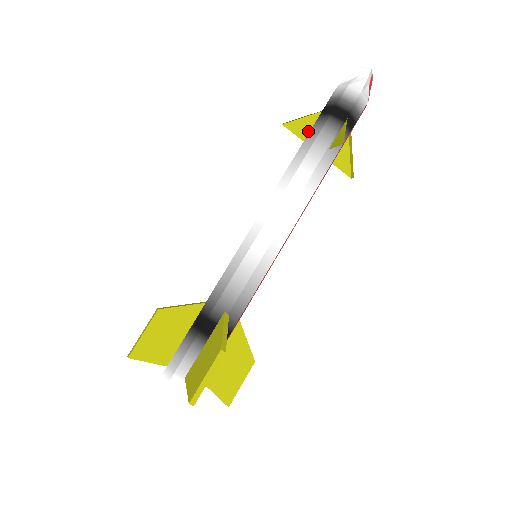
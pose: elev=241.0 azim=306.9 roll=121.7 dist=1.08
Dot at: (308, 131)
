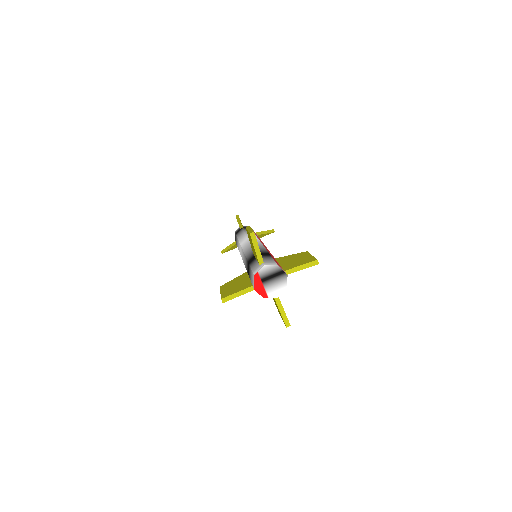
Dot at: occluded
